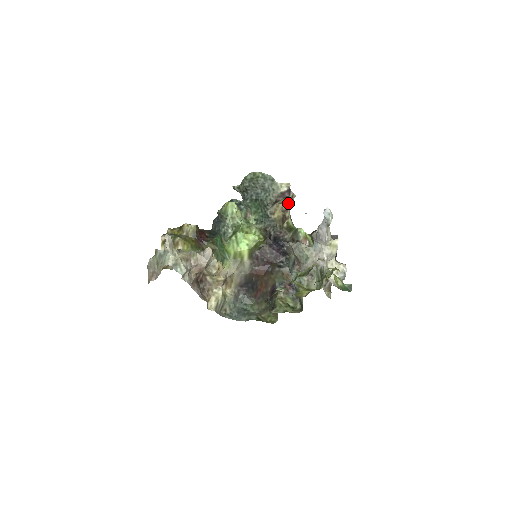
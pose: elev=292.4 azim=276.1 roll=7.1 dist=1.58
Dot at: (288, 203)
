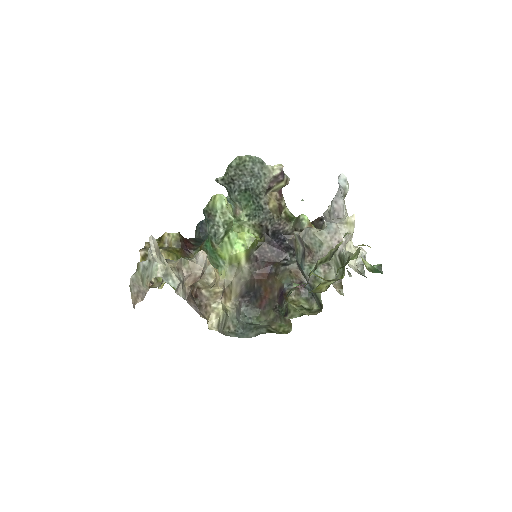
Dot at: (281, 190)
